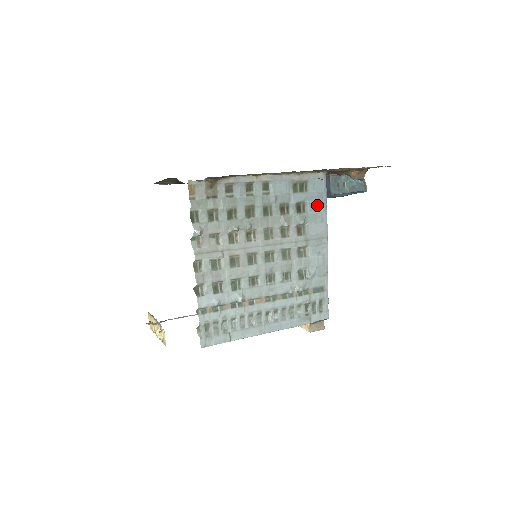
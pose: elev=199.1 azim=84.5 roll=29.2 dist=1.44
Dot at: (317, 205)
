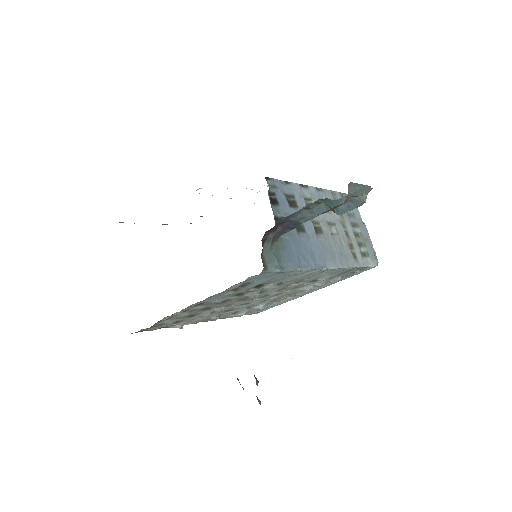
Dot at: (279, 276)
